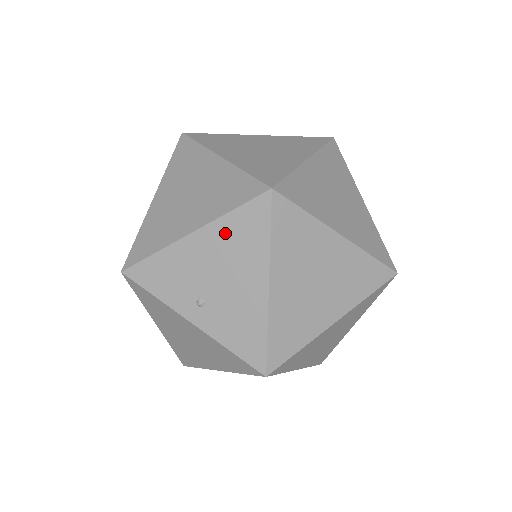
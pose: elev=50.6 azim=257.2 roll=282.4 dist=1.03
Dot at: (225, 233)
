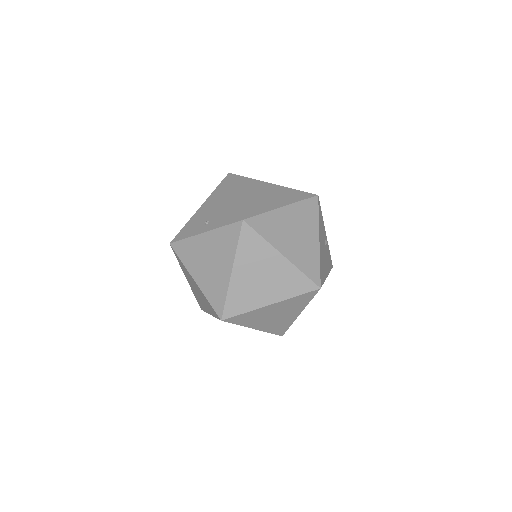
Dot at: (214, 196)
